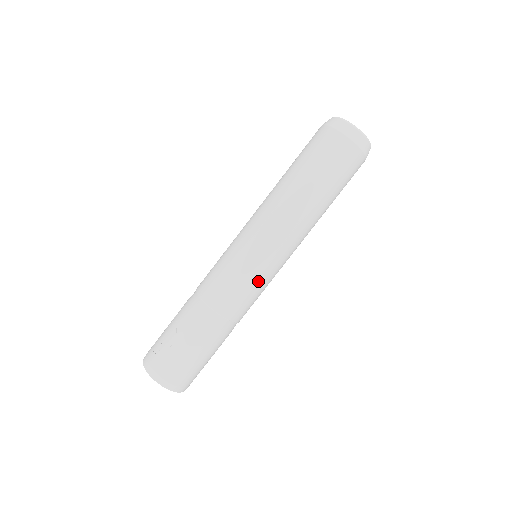
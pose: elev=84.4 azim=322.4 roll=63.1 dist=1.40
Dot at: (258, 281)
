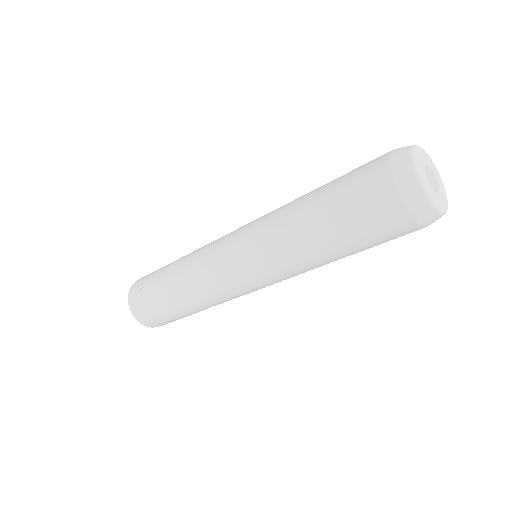
Dot at: (232, 283)
